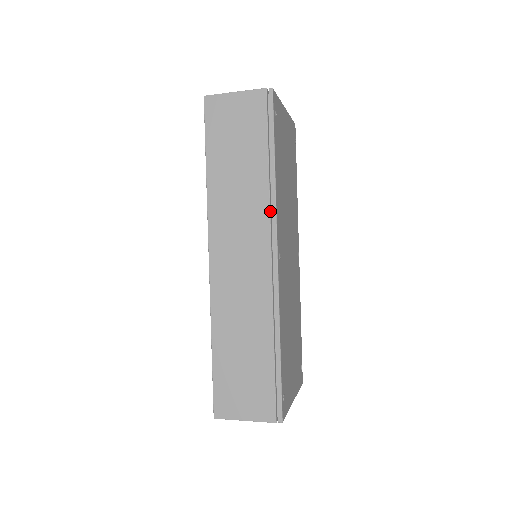
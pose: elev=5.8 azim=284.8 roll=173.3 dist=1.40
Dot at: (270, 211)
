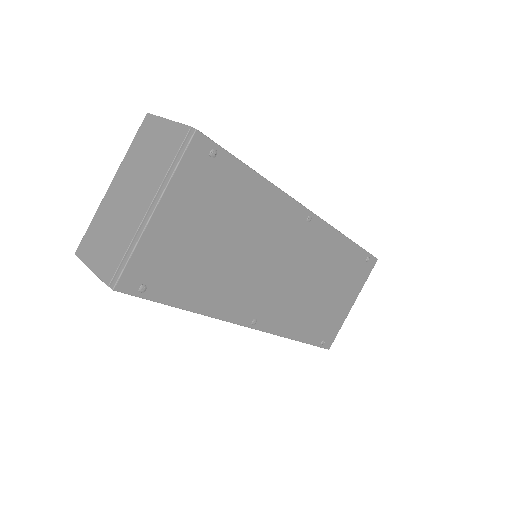
Dot at: occluded
